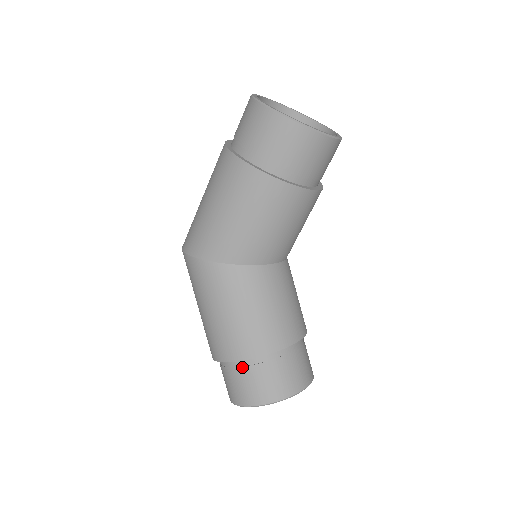
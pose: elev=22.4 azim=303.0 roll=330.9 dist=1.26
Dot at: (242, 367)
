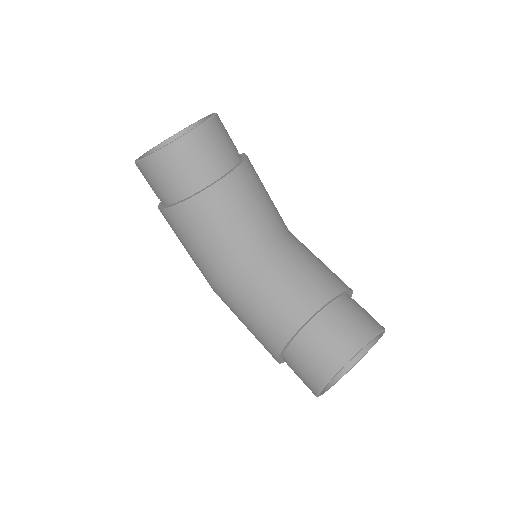
Dot at: (287, 362)
